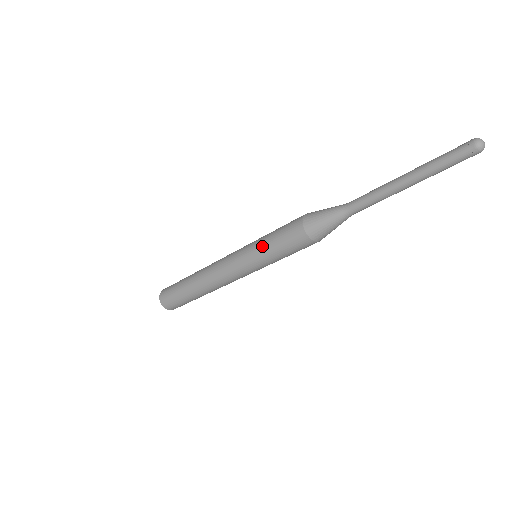
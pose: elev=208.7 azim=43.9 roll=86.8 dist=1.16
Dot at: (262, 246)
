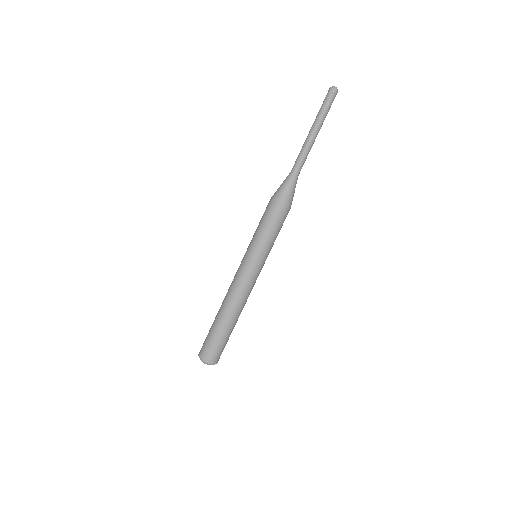
Dot at: (253, 236)
